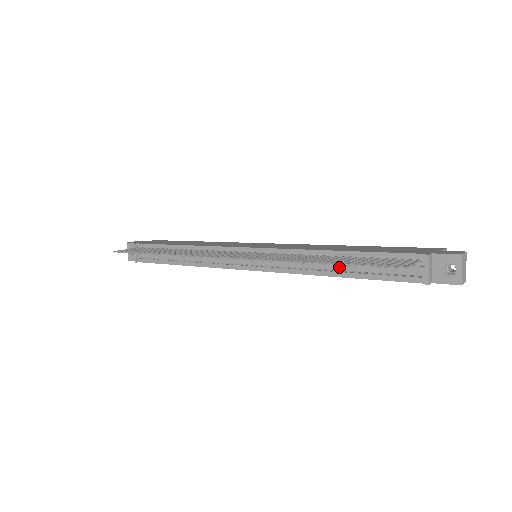
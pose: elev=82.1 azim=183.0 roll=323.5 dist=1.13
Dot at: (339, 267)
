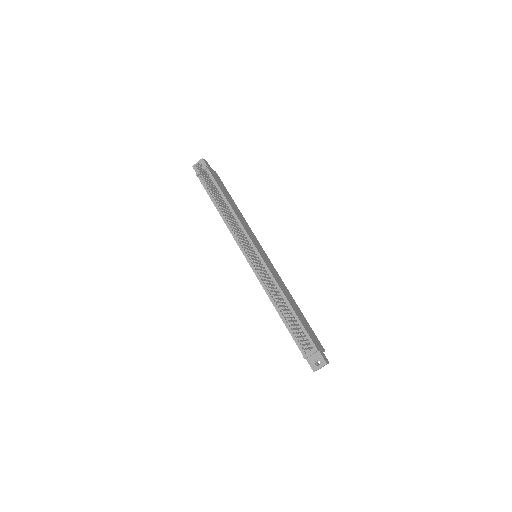
Dot at: occluded
